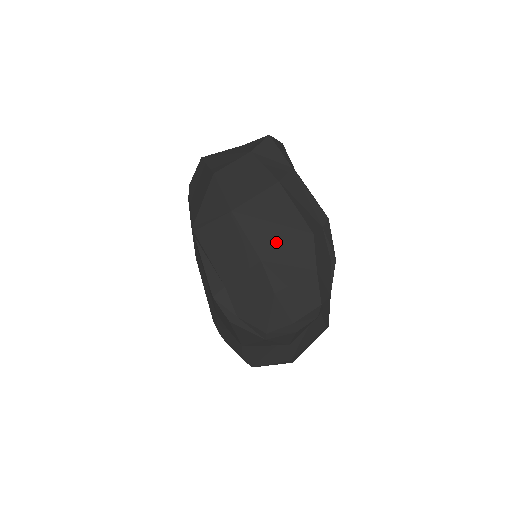
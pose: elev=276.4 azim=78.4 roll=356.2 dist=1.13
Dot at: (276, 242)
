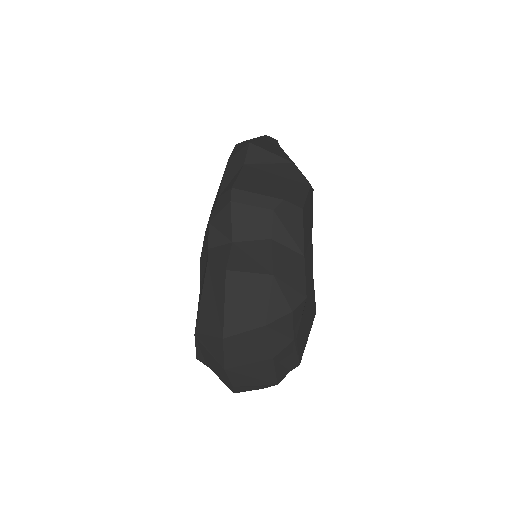
Dot at: (248, 383)
